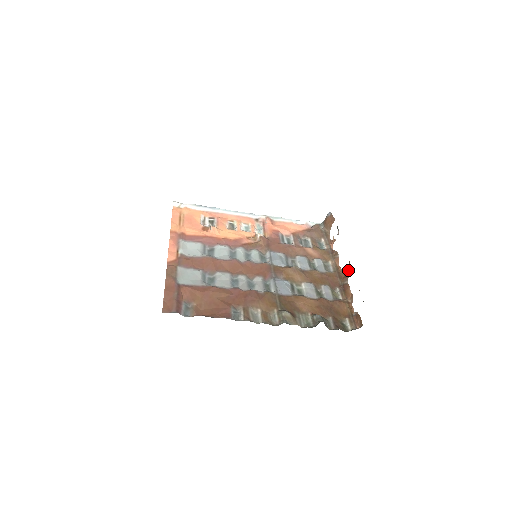
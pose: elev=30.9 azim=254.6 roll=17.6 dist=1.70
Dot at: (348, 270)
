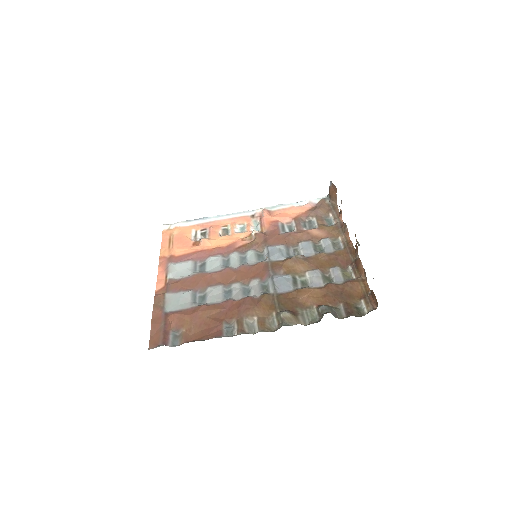
Dot at: occluded
